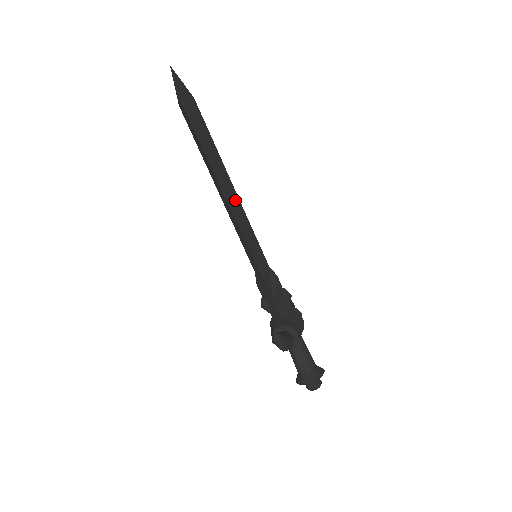
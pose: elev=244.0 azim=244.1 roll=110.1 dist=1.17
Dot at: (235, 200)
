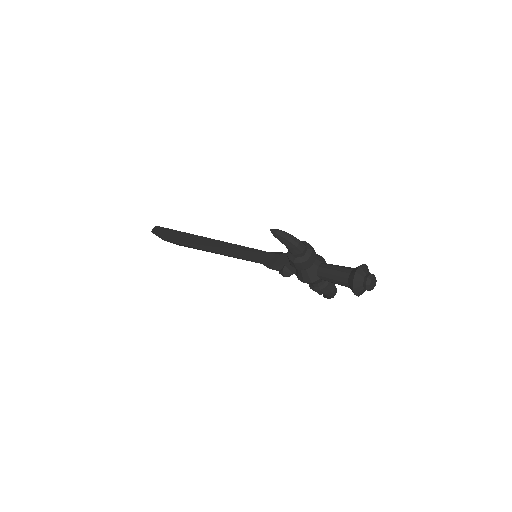
Dot at: occluded
